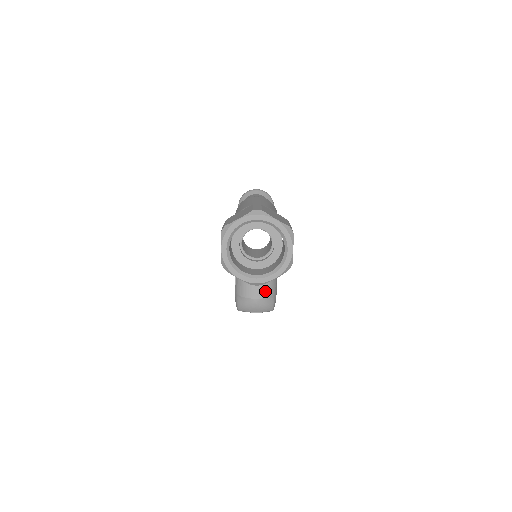
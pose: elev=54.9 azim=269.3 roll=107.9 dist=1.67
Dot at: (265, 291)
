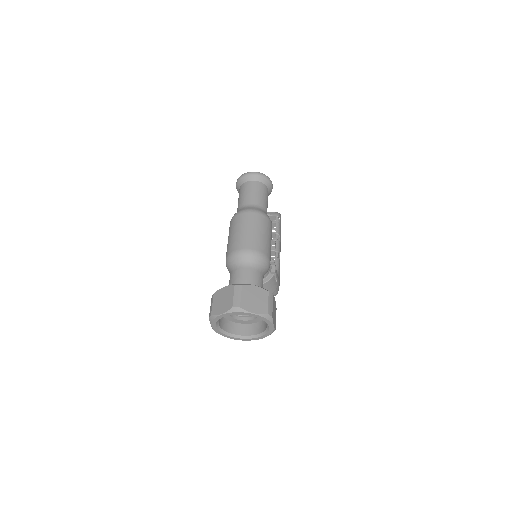
Dot at: occluded
